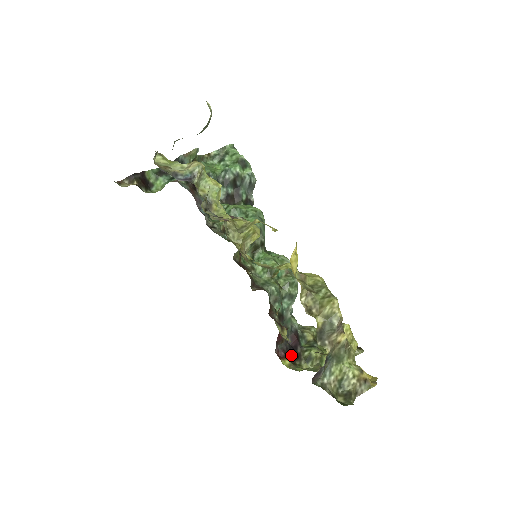
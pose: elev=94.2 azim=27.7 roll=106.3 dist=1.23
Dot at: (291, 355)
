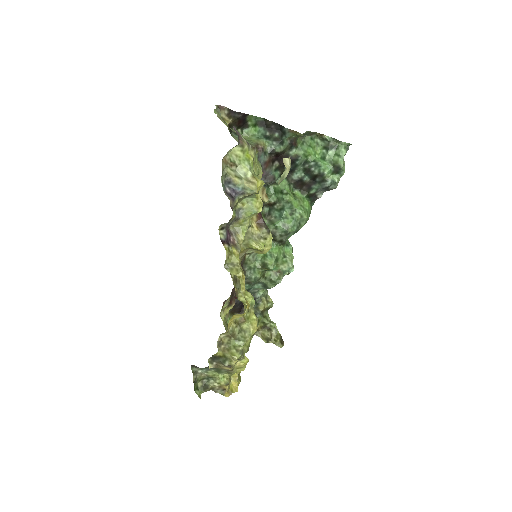
Dot at: (236, 308)
